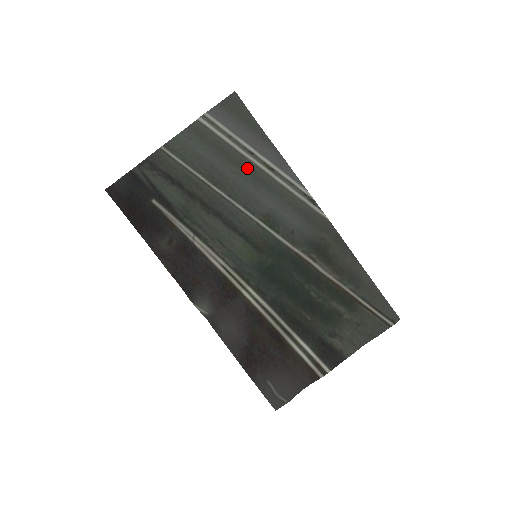
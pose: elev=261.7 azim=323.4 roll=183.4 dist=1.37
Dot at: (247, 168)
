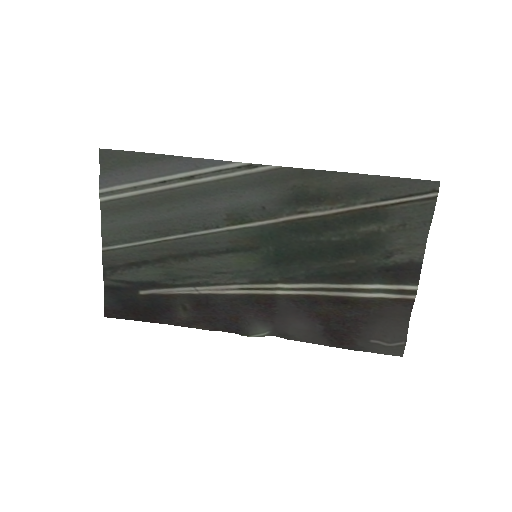
Dot at: (174, 197)
